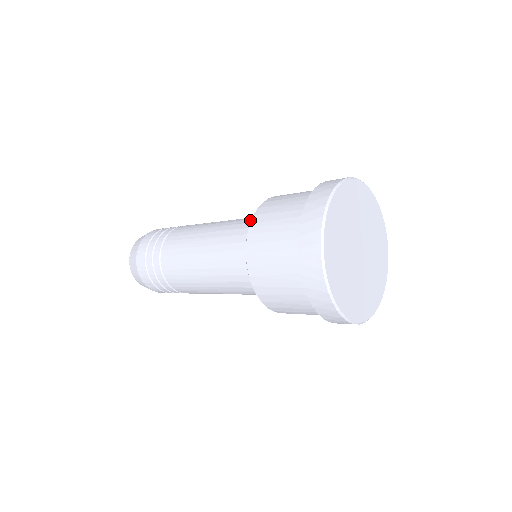
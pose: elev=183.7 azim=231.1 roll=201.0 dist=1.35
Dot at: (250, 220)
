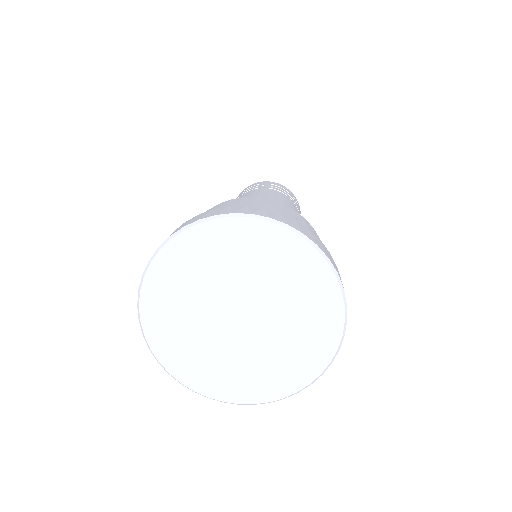
Dot at: occluded
